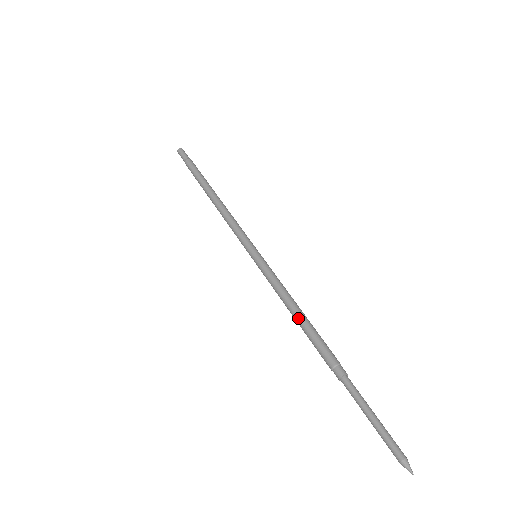
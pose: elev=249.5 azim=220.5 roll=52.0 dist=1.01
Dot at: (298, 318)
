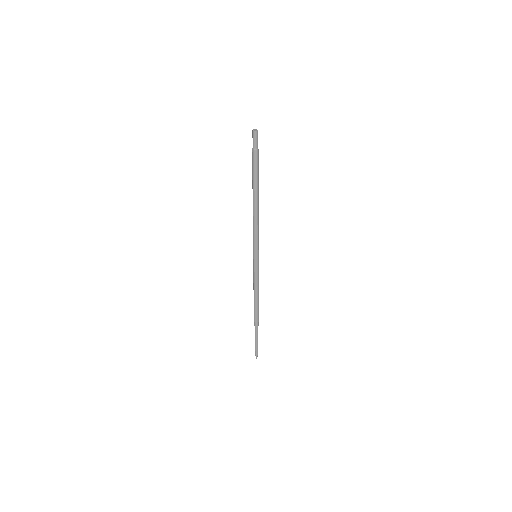
Dot at: (256, 299)
